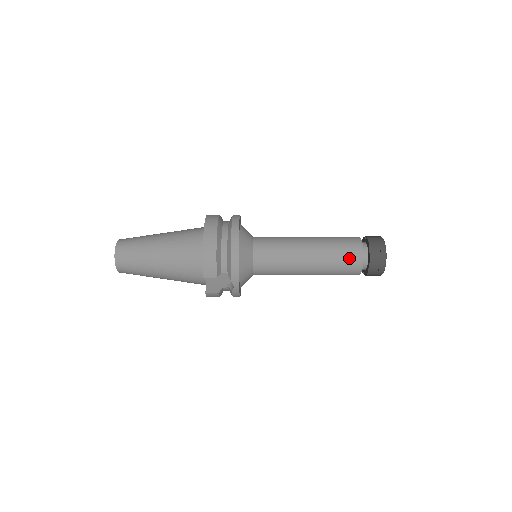
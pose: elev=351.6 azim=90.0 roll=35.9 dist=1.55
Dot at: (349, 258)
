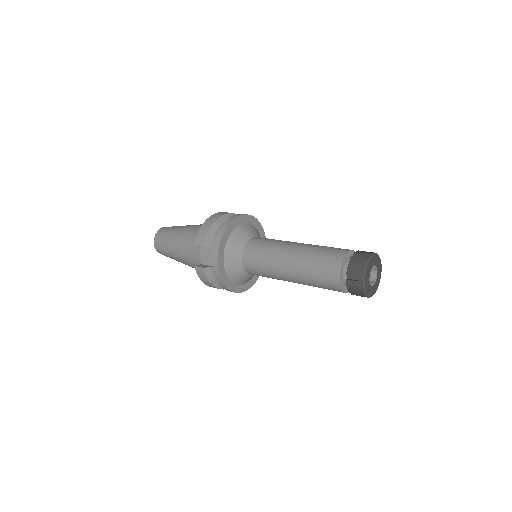
Dot at: (328, 259)
